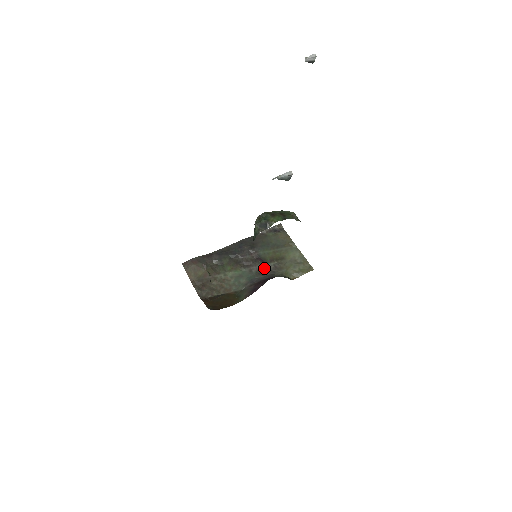
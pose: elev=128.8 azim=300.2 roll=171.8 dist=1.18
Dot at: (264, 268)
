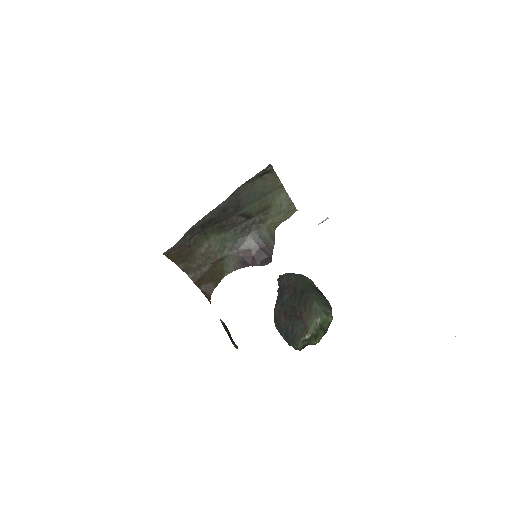
Dot at: (249, 224)
